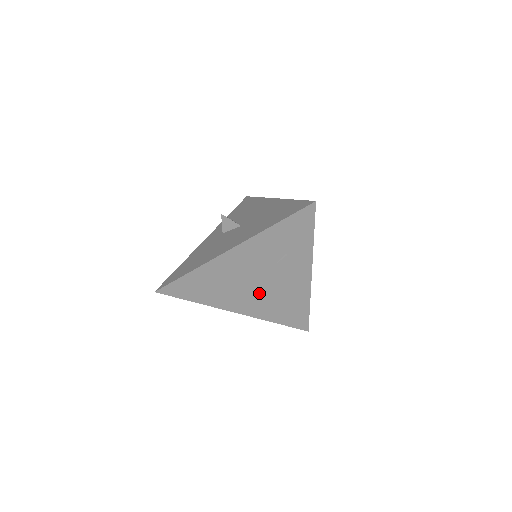
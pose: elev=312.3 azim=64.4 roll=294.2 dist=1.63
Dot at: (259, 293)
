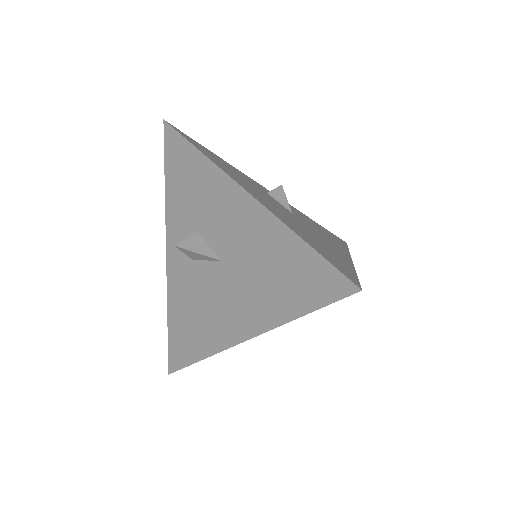
Dot at: occluded
